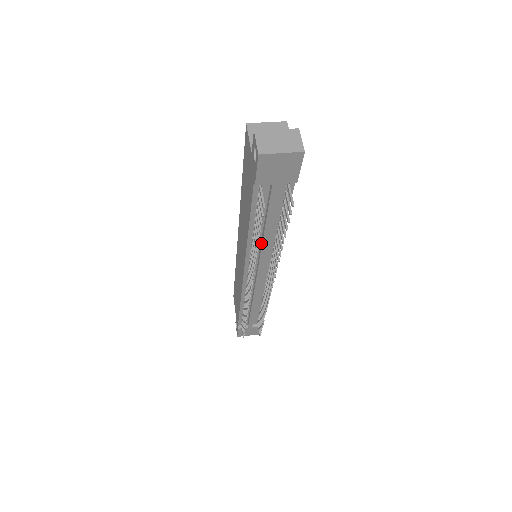
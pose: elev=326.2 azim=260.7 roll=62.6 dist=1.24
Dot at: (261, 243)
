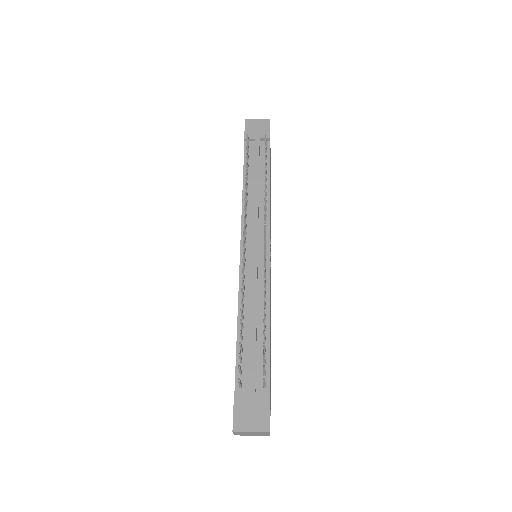
Dot at: (253, 197)
